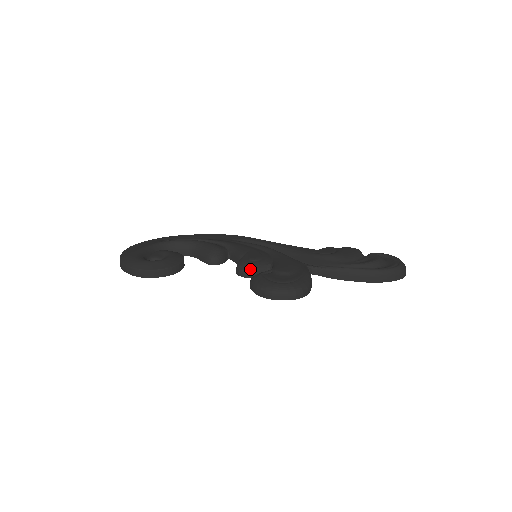
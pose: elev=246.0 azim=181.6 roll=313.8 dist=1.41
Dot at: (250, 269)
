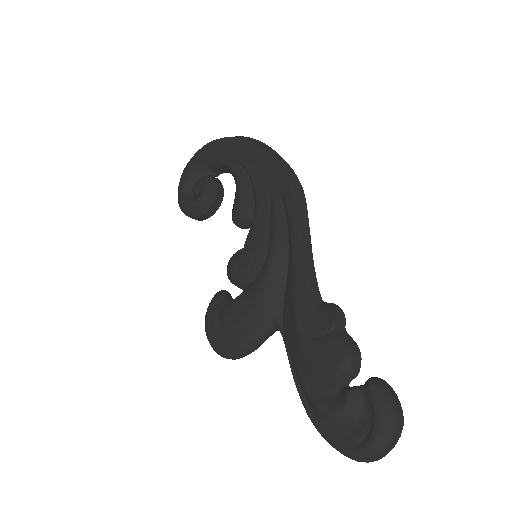
Dot at: (228, 277)
